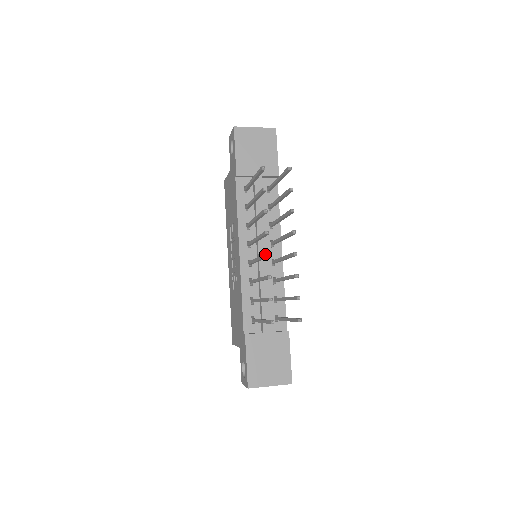
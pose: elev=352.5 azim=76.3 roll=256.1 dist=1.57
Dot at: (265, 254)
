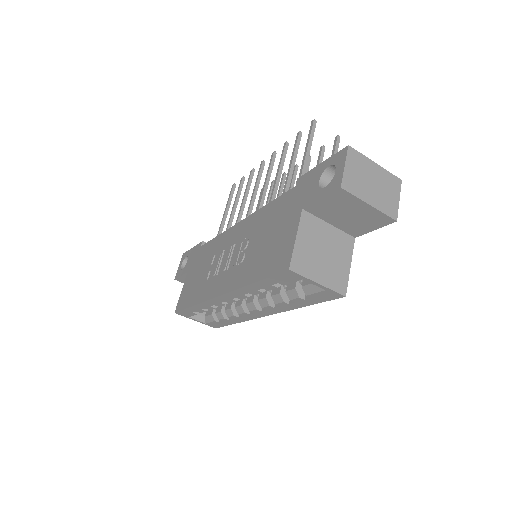
Dot at: (271, 156)
